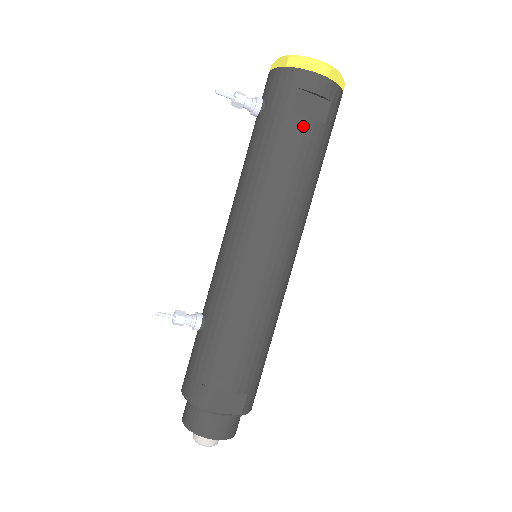
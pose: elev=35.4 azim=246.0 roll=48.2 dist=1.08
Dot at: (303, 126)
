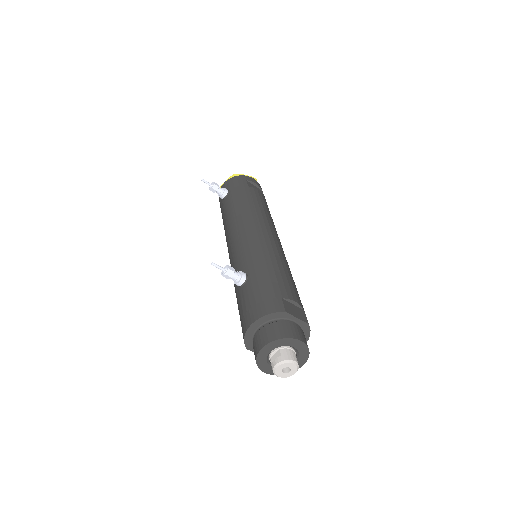
Dot at: (257, 192)
